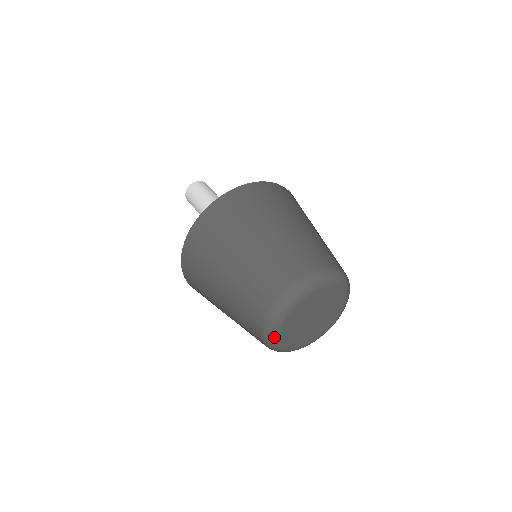
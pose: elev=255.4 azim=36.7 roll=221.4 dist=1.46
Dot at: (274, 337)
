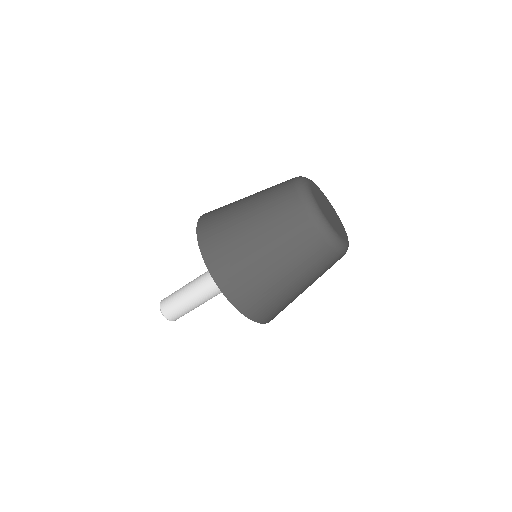
Dot at: (331, 230)
